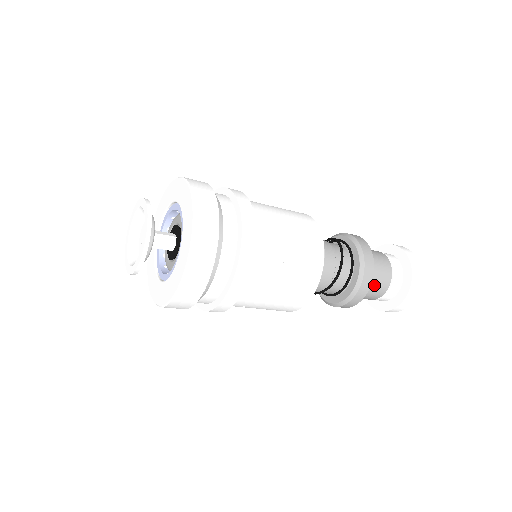
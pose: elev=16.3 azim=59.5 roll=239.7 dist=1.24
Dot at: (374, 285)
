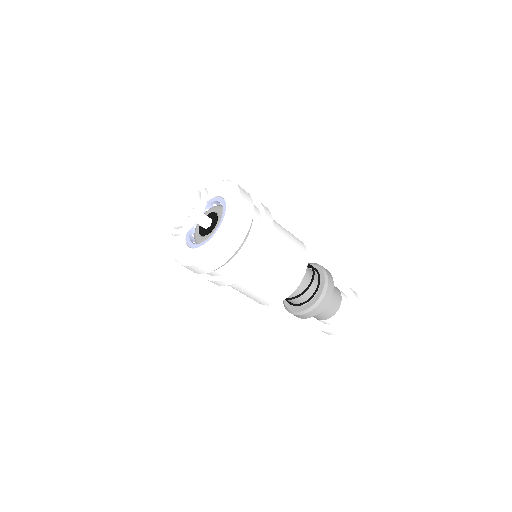
Dot at: (329, 305)
